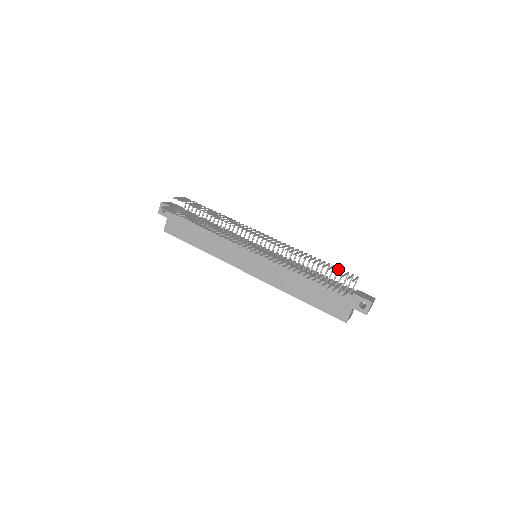
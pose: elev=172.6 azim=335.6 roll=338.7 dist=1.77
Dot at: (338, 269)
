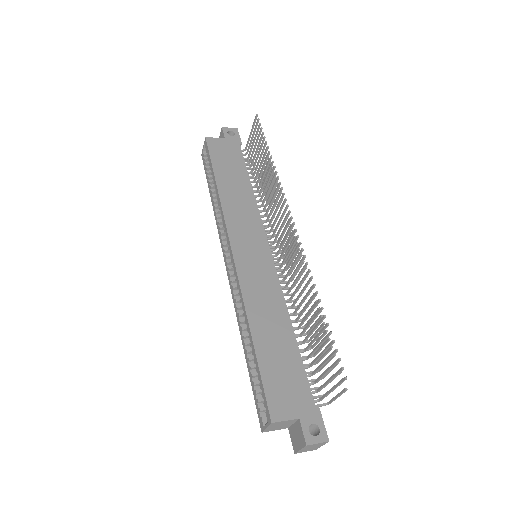
Dot at: occluded
